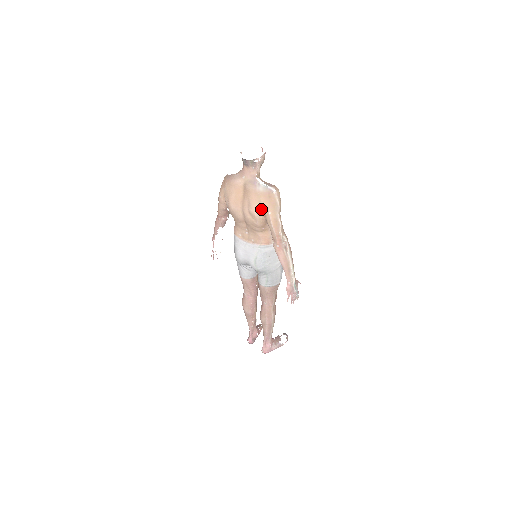
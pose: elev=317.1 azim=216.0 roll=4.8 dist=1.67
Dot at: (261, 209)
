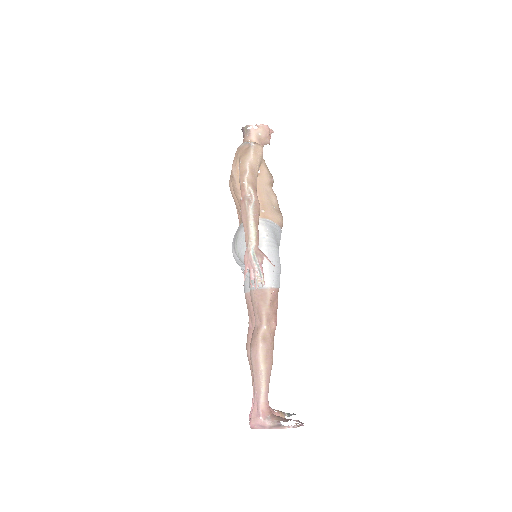
Dot at: (237, 164)
